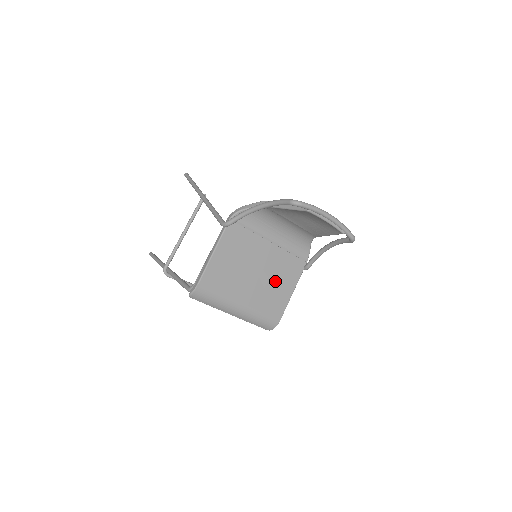
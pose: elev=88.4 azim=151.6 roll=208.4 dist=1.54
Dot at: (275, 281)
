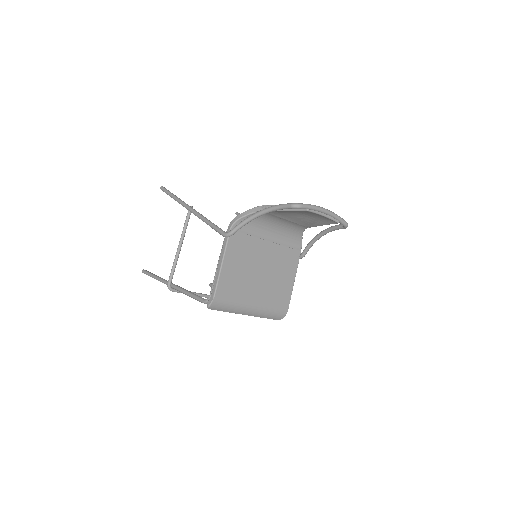
Dot at: (278, 275)
